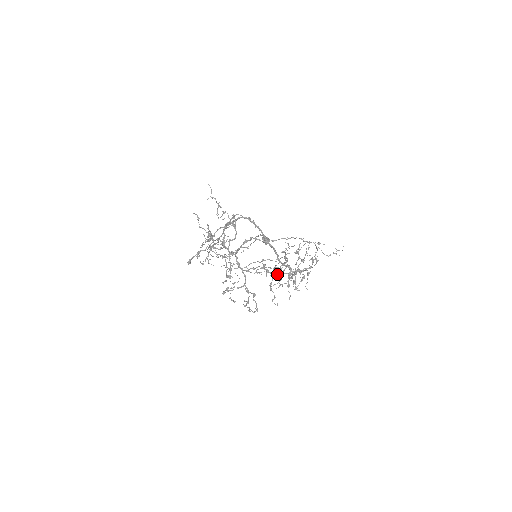
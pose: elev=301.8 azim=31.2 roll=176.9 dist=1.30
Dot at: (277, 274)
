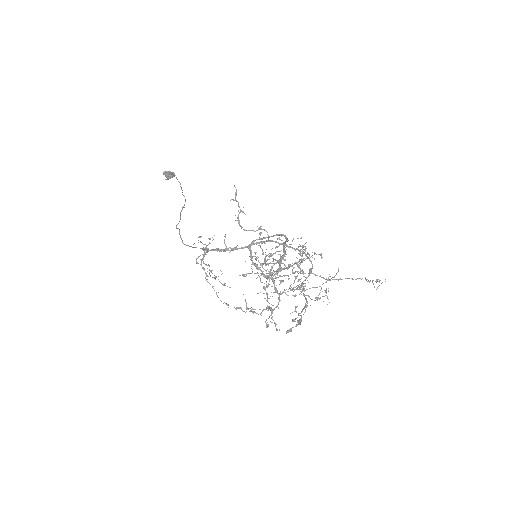
Dot at: (316, 299)
